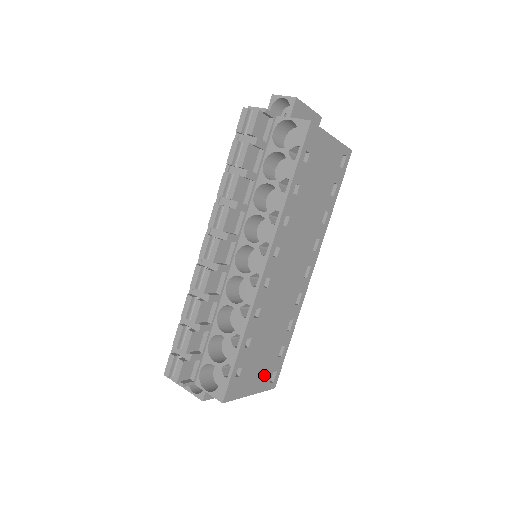
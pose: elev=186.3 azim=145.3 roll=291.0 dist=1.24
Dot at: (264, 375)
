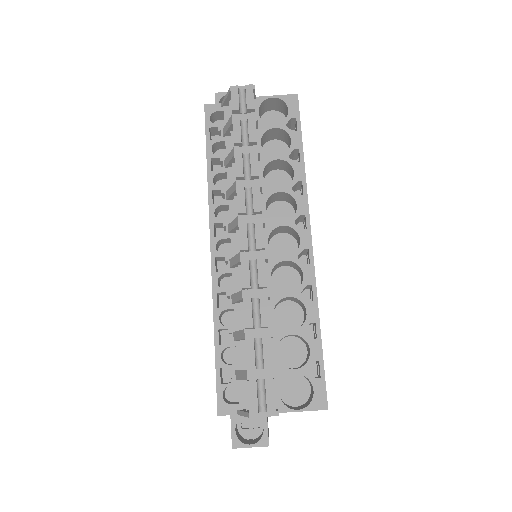
Dot at: occluded
